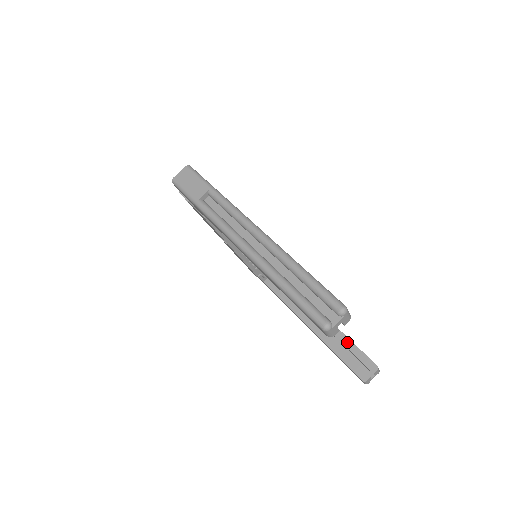
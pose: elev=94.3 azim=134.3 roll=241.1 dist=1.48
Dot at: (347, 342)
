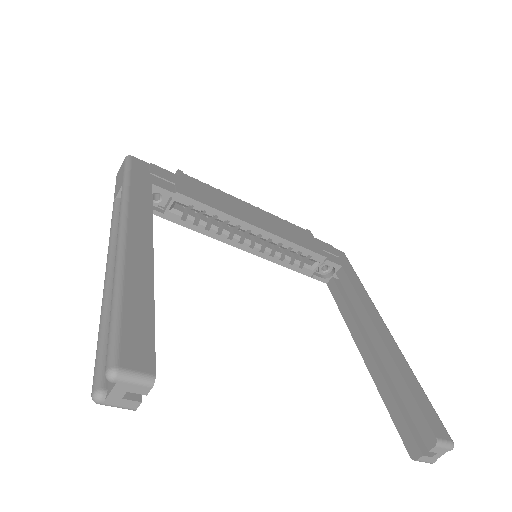
Dot at: (401, 387)
